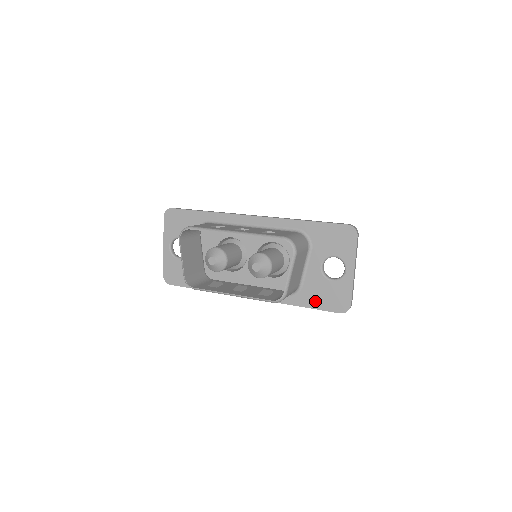
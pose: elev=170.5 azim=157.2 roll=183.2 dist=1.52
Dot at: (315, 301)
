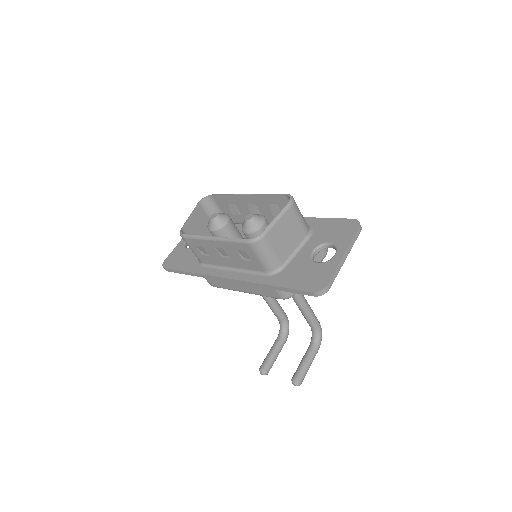
Dot at: (291, 281)
